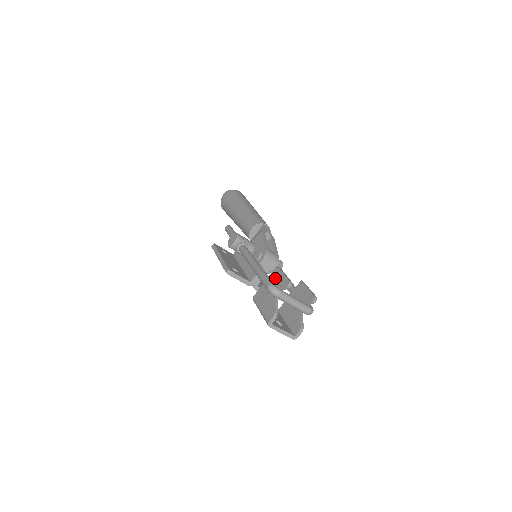
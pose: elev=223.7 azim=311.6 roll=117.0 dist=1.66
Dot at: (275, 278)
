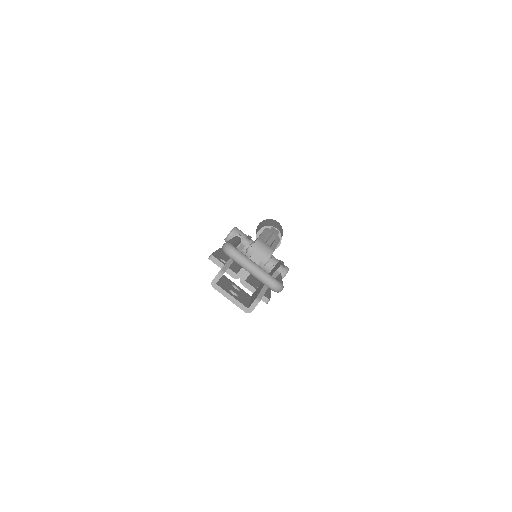
Dot at: occluded
